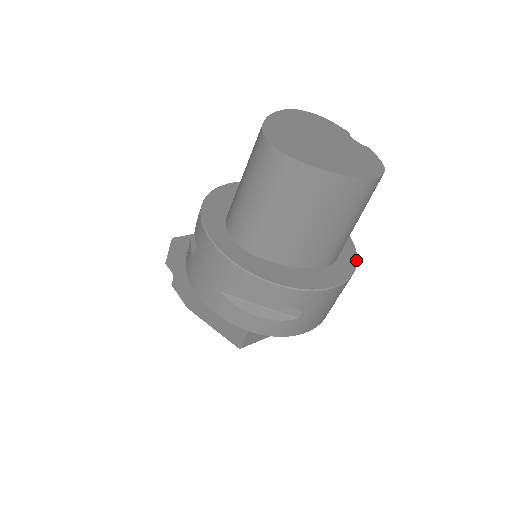
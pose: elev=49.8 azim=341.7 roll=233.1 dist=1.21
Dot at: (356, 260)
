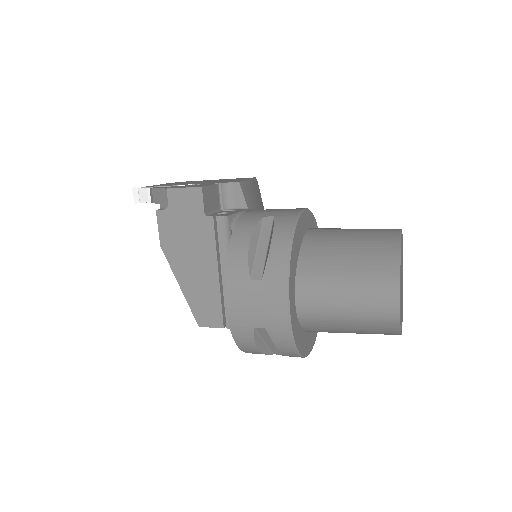
Dot at: occluded
